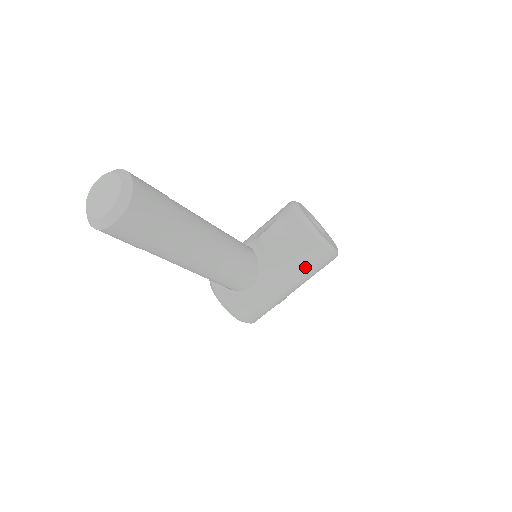
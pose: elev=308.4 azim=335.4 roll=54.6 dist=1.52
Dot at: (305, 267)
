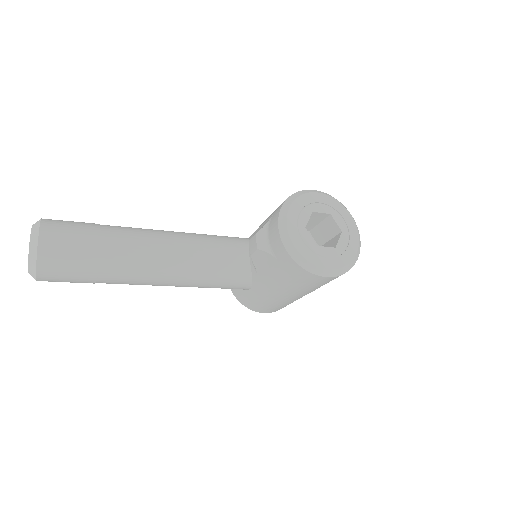
Dot at: (296, 285)
